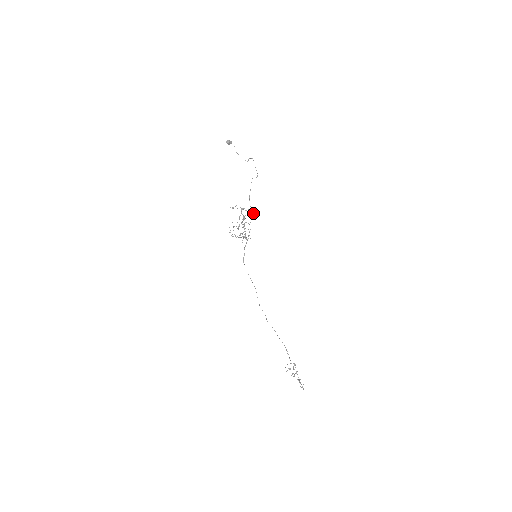
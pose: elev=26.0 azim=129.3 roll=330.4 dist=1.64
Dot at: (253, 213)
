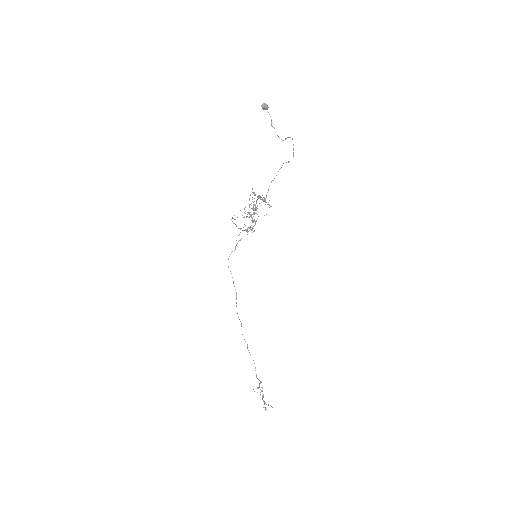
Dot at: occluded
